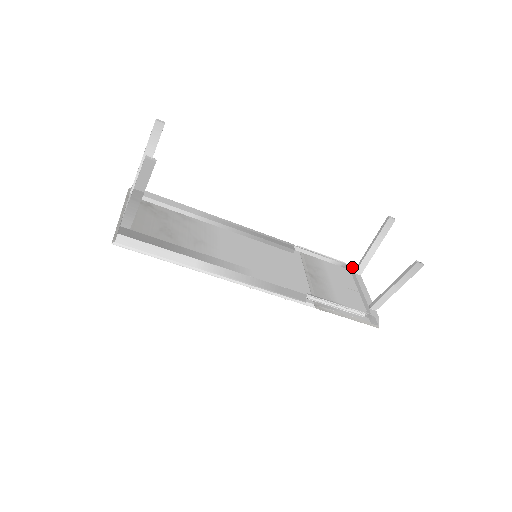
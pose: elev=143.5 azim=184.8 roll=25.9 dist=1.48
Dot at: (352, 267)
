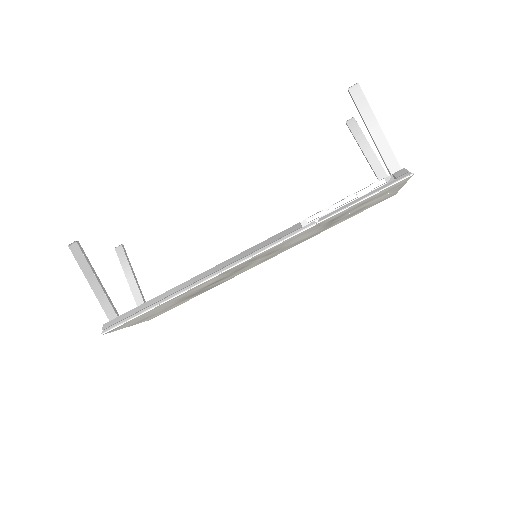
Dot at: occluded
